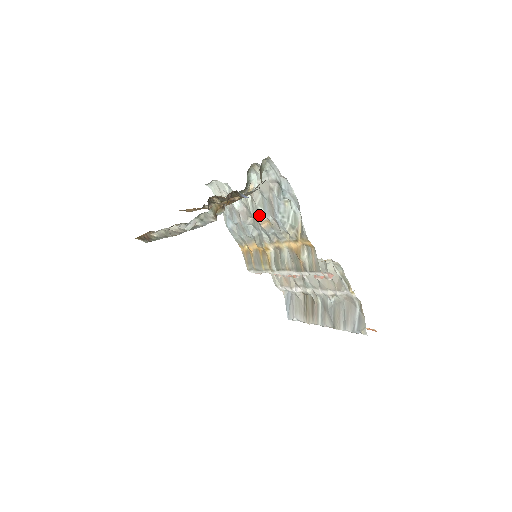
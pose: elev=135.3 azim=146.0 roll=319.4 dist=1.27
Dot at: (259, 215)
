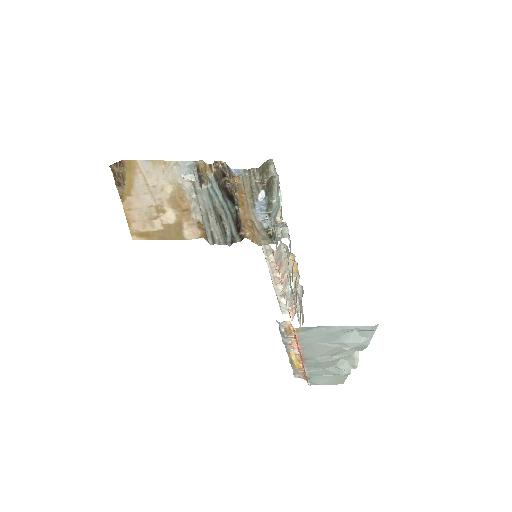
Dot at: occluded
